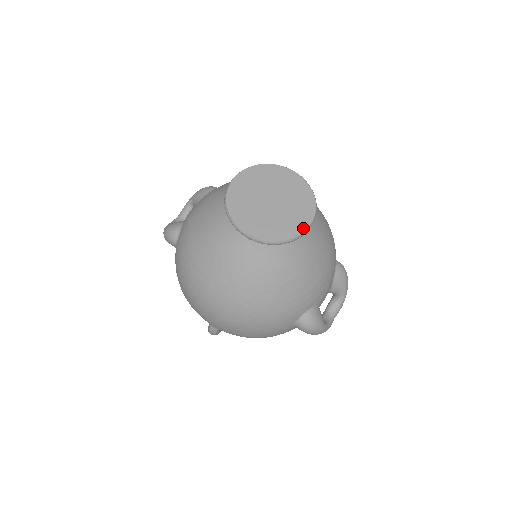
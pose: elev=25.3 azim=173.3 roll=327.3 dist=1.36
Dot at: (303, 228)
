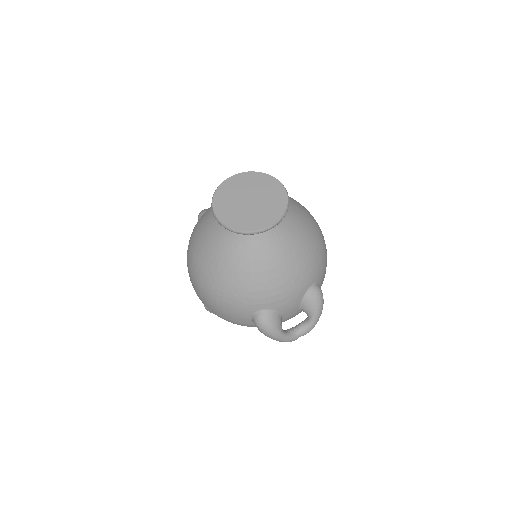
Dot at: (260, 227)
